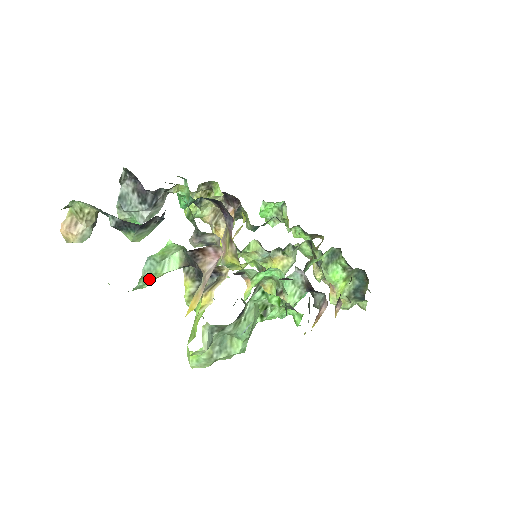
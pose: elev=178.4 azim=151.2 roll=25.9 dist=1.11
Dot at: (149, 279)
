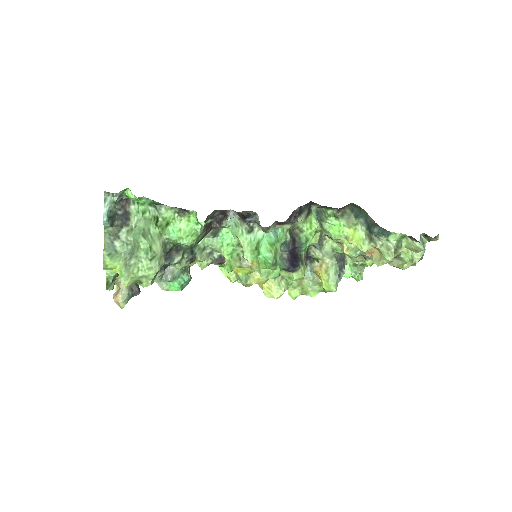
Dot at: occluded
